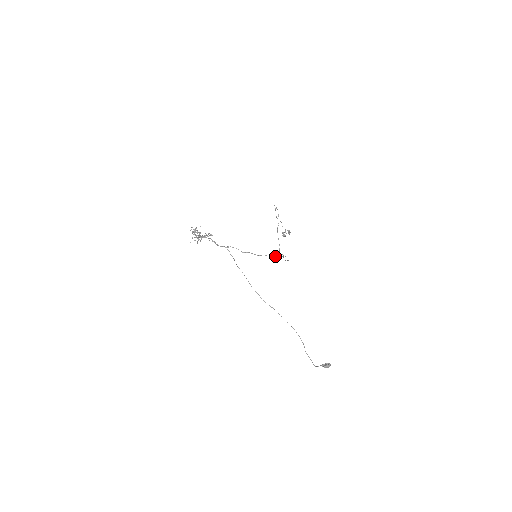
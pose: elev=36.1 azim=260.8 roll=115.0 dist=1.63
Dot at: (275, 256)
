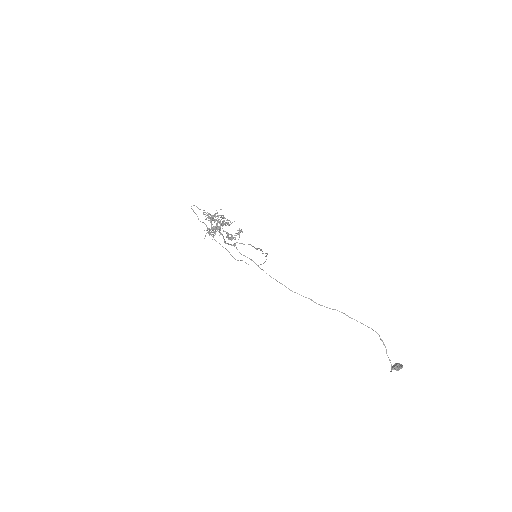
Dot at: (265, 256)
